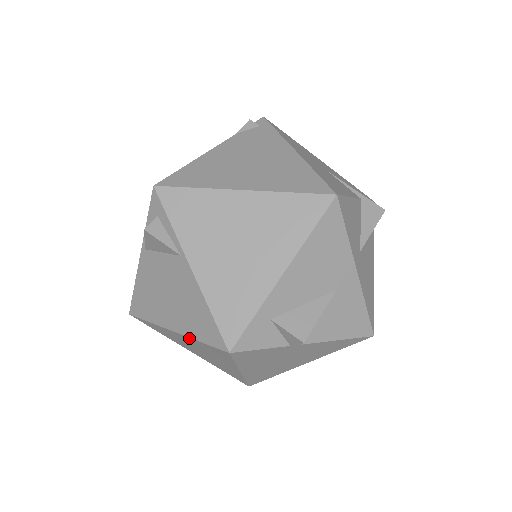
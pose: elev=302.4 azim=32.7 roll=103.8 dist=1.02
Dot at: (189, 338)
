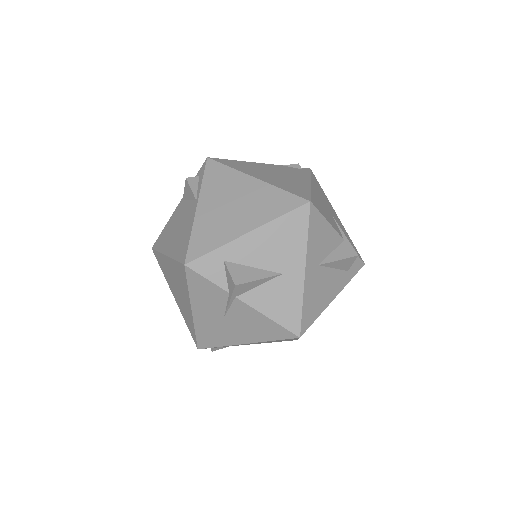
Dot at: (171, 260)
